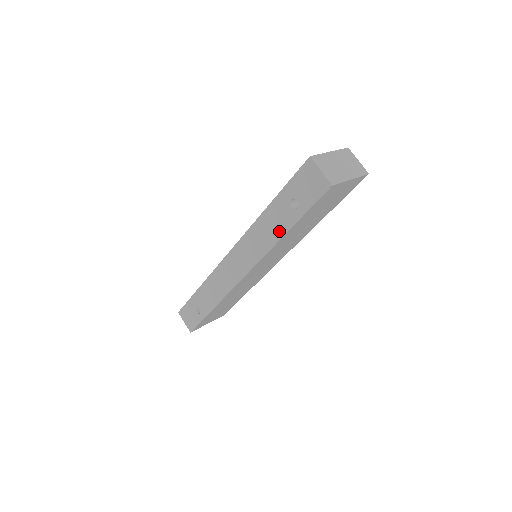
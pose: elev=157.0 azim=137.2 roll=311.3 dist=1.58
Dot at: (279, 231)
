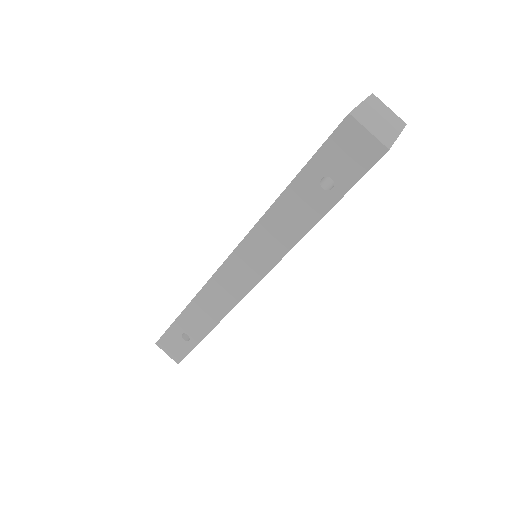
Dot at: (304, 223)
